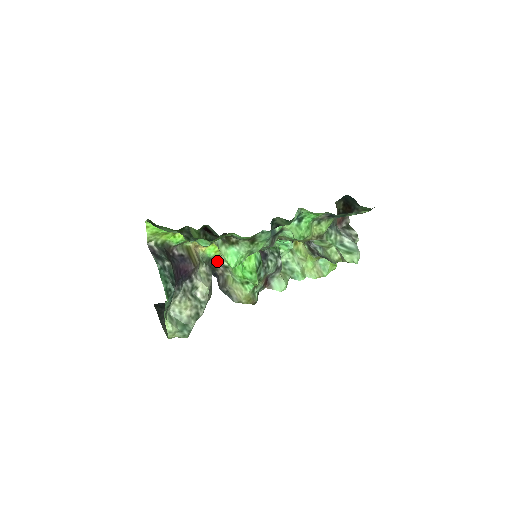
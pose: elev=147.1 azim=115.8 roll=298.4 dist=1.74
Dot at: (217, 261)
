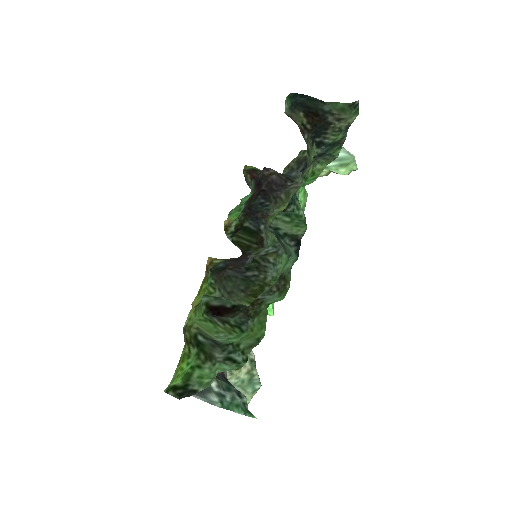
Dot at: occluded
